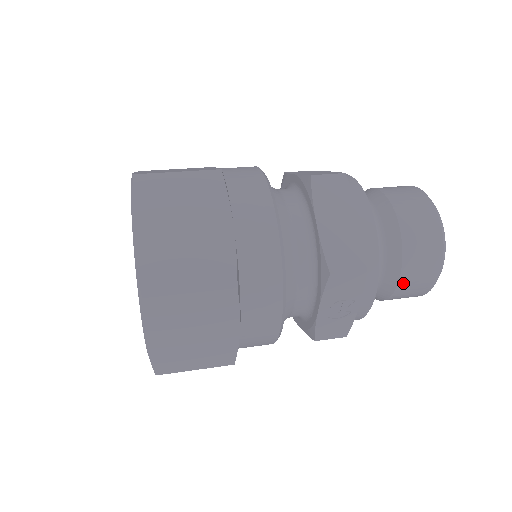
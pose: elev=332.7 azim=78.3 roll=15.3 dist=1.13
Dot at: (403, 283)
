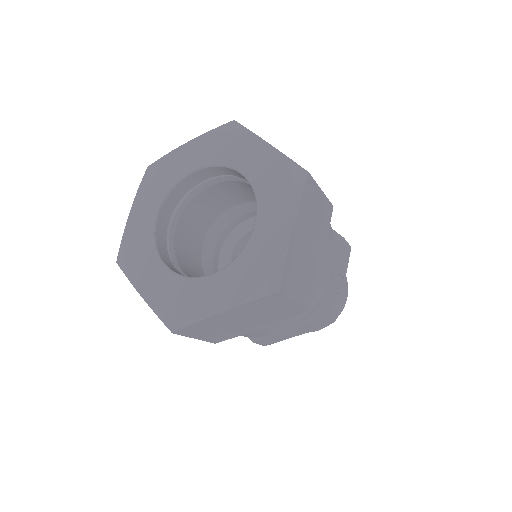
Dot at: occluded
